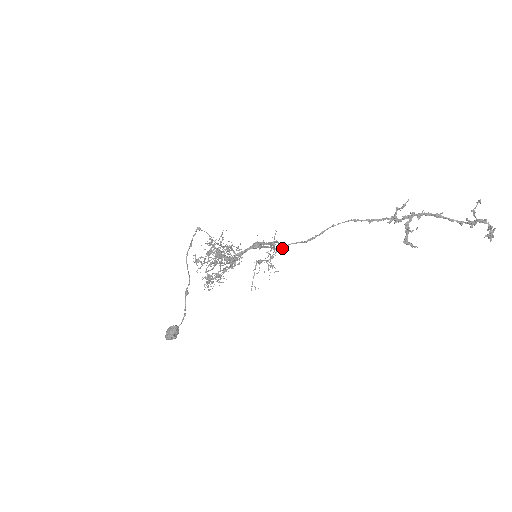
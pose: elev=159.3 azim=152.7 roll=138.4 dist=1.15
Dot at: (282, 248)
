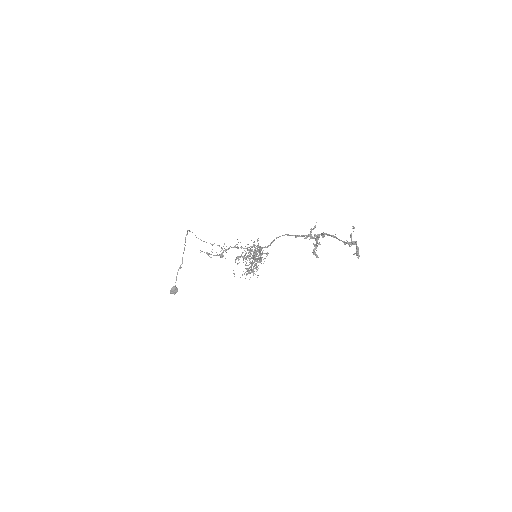
Dot at: occluded
